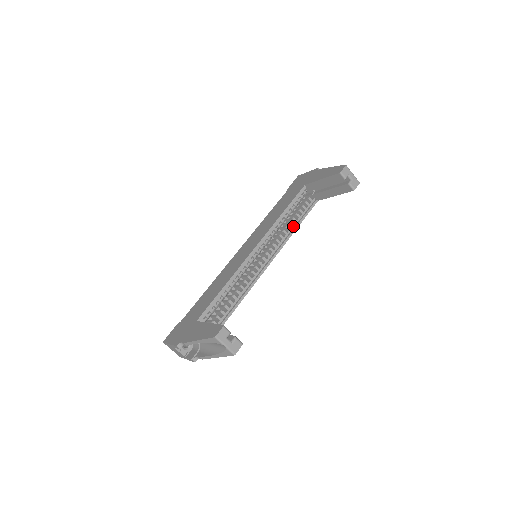
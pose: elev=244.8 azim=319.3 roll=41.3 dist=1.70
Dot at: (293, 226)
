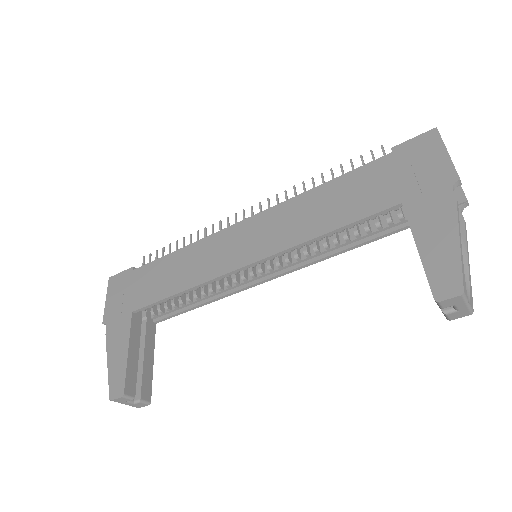
Dot at: (338, 246)
